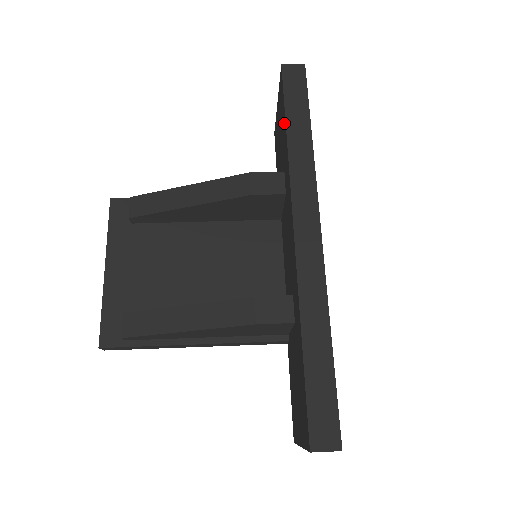
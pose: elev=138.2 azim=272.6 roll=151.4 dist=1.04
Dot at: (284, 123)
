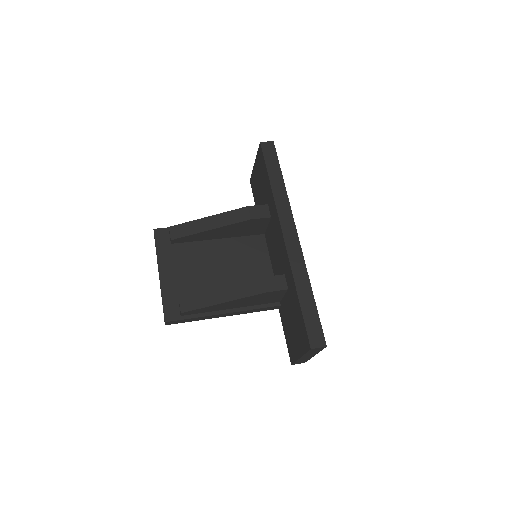
Dot at: (266, 176)
